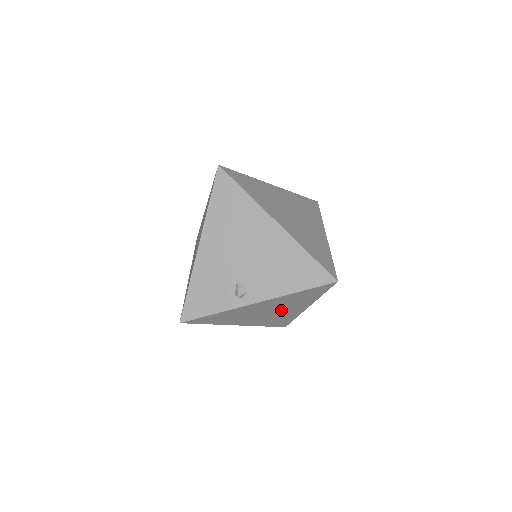
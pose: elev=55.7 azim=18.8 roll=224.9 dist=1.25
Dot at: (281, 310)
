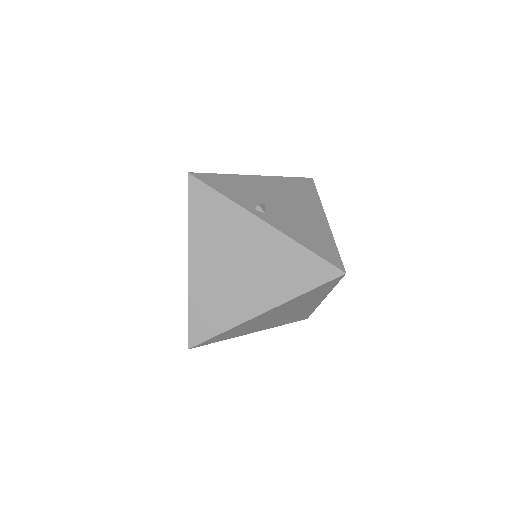
Dot at: (248, 280)
